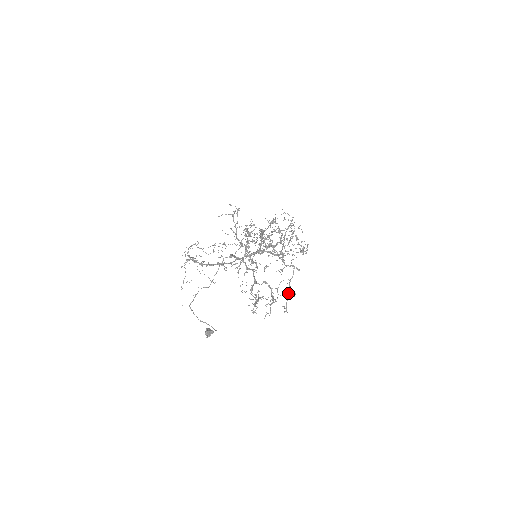
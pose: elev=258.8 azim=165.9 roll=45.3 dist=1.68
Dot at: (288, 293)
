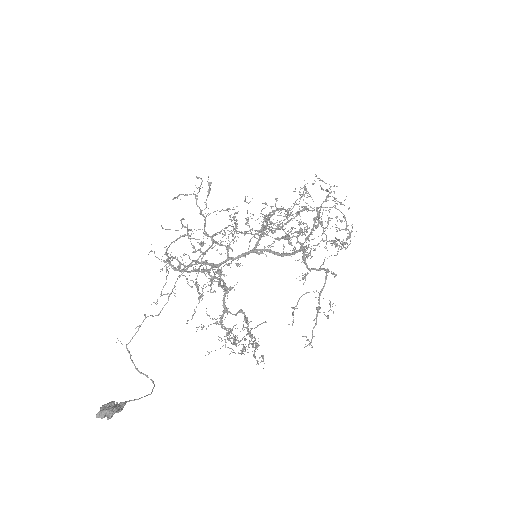
Dot at: occluded
